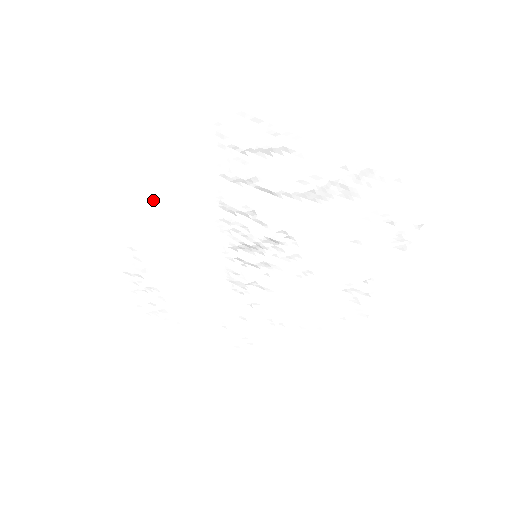
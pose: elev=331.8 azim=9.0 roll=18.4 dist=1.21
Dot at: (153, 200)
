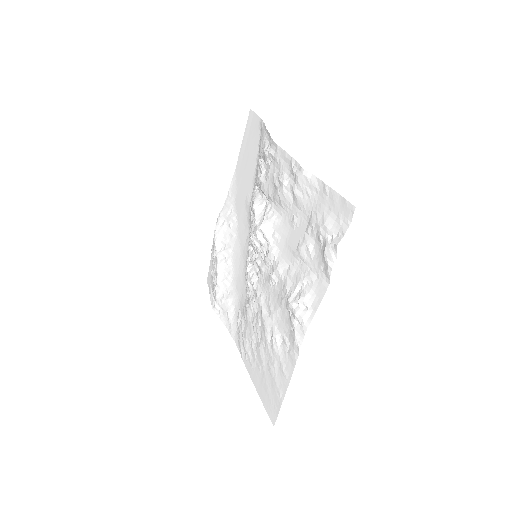
Dot at: (232, 198)
